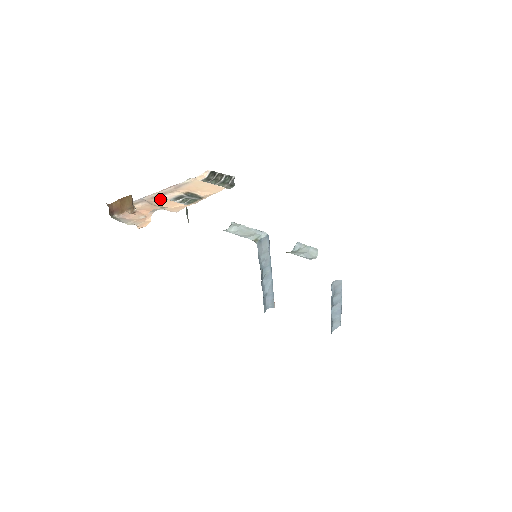
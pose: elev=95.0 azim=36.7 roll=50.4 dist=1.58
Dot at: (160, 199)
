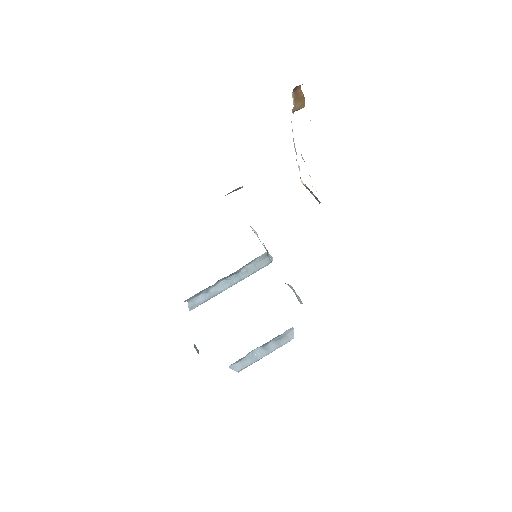
Dot at: occluded
